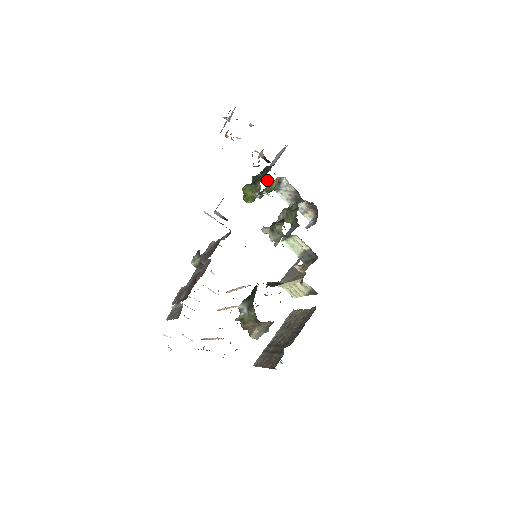
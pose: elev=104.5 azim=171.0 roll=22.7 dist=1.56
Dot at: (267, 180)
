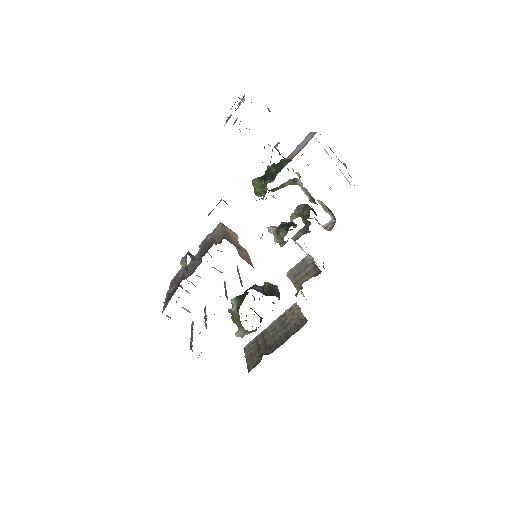
Dot at: (287, 168)
